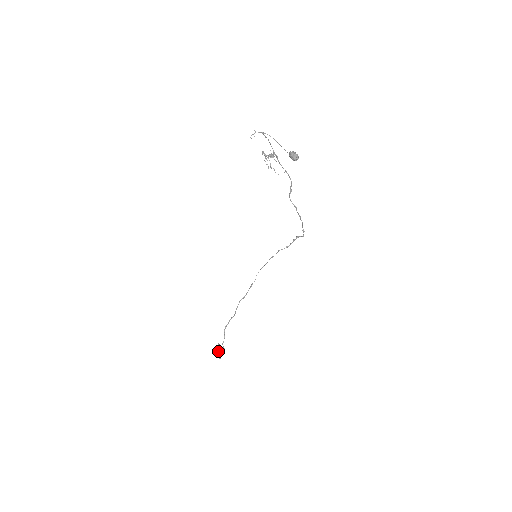
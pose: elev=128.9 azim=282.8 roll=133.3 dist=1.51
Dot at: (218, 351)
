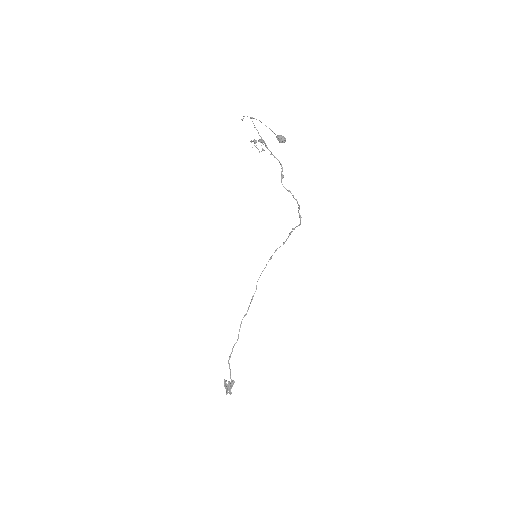
Dot at: (227, 386)
